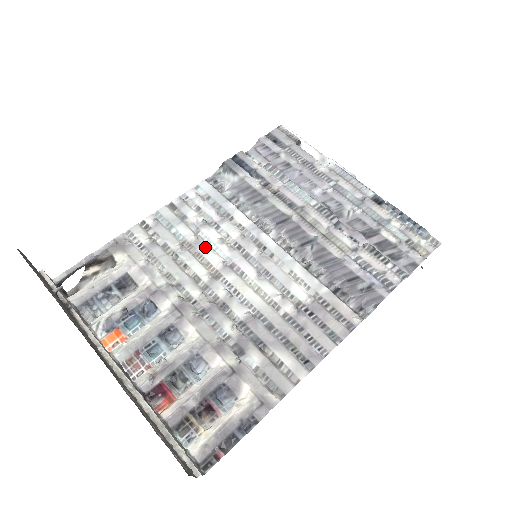
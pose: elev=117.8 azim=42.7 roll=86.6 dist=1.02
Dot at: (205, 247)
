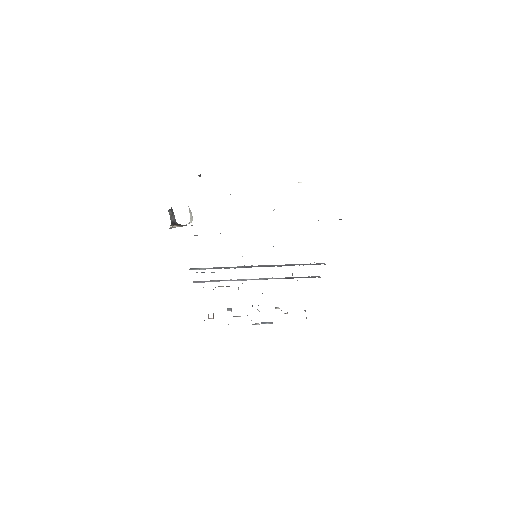
Dot at: occluded
